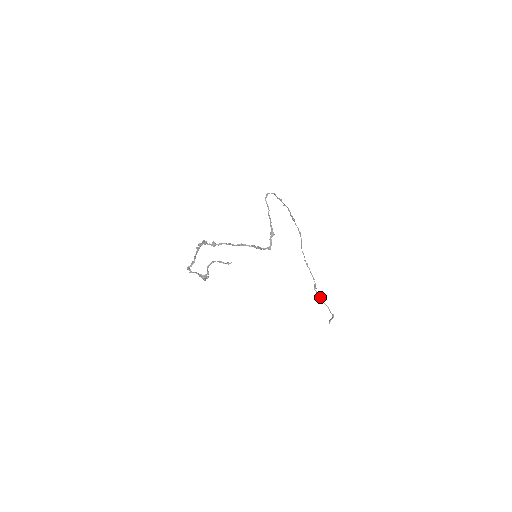
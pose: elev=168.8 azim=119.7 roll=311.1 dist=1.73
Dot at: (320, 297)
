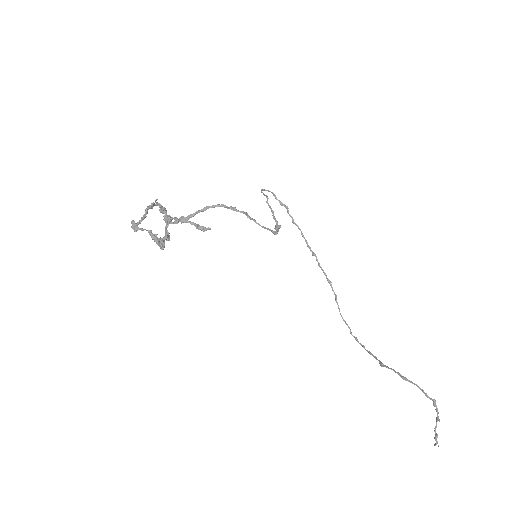
Dot at: (395, 371)
